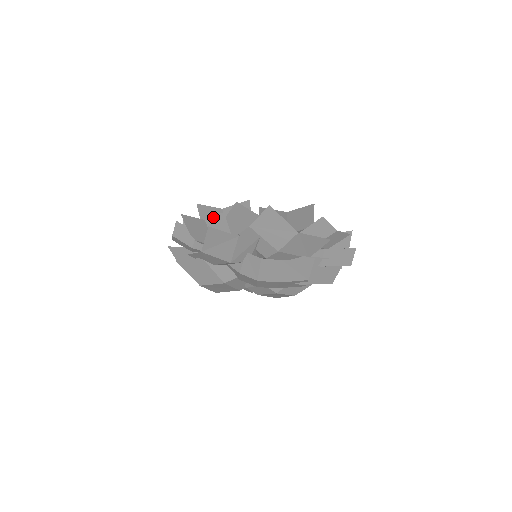
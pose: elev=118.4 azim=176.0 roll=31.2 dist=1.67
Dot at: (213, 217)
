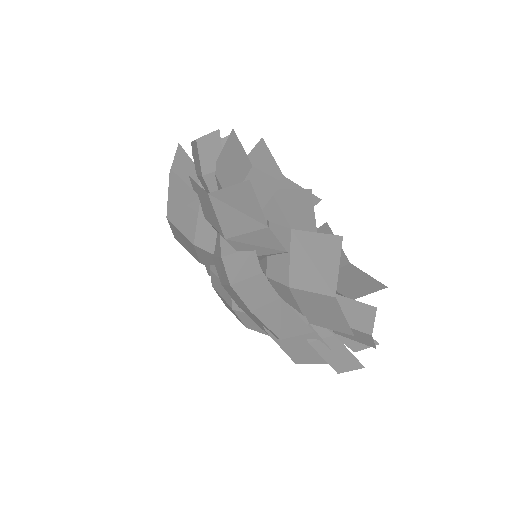
Dot at: (265, 174)
